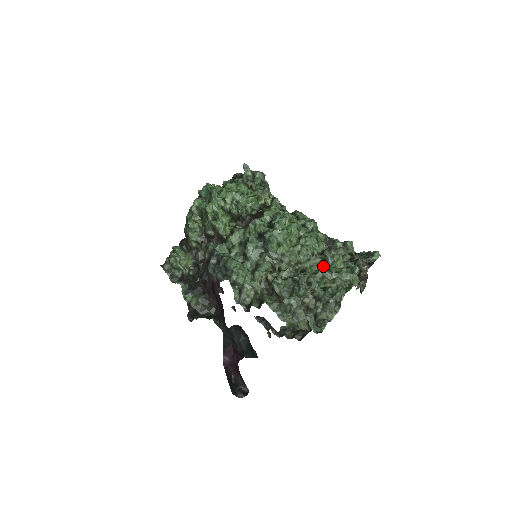
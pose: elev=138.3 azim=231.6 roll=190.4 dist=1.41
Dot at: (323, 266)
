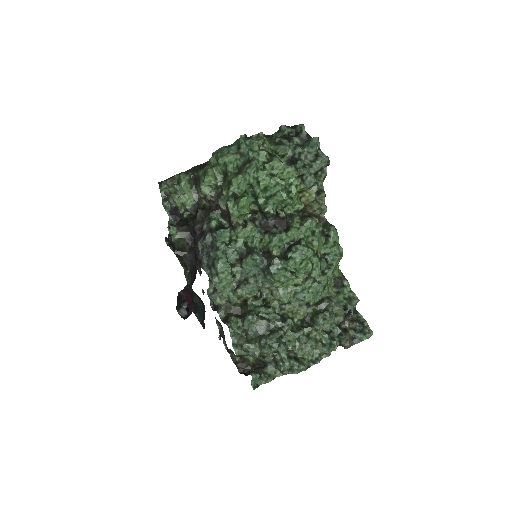
Dot at: (310, 317)
